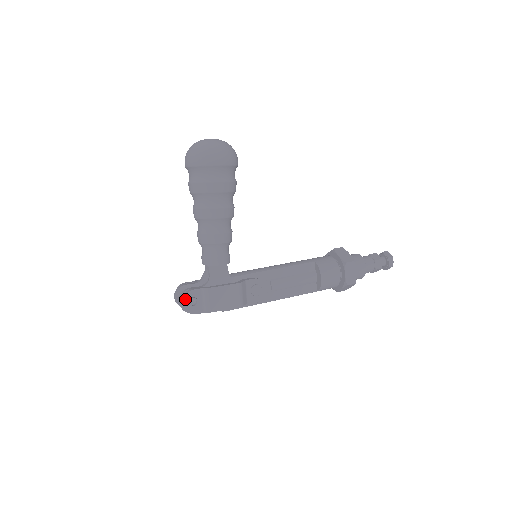
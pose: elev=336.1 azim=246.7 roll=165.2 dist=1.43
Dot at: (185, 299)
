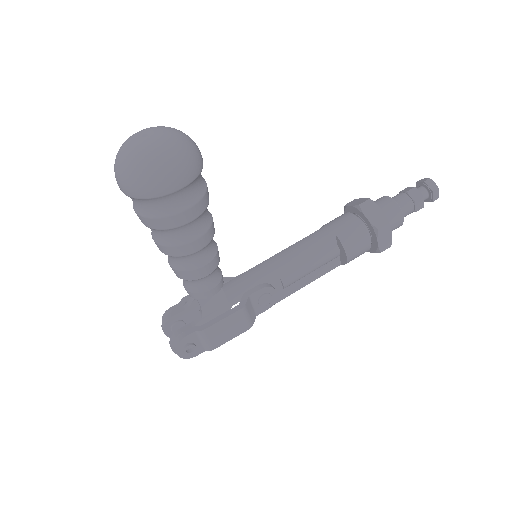
Dot at: (178, 349)
